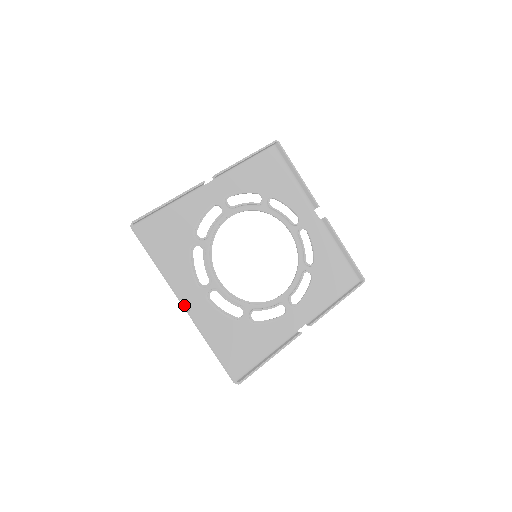
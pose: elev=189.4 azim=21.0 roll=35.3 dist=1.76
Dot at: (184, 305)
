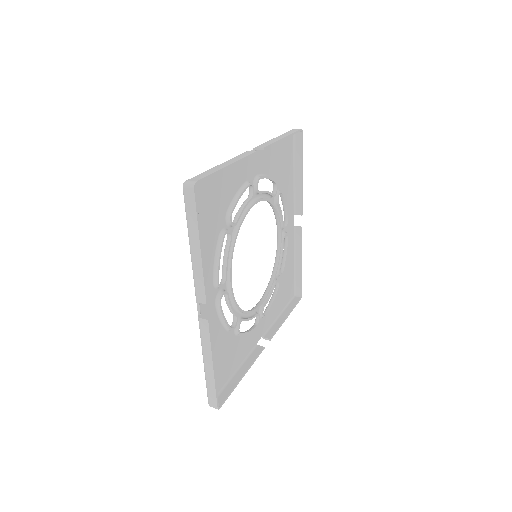
Dot at: (197, 308)
